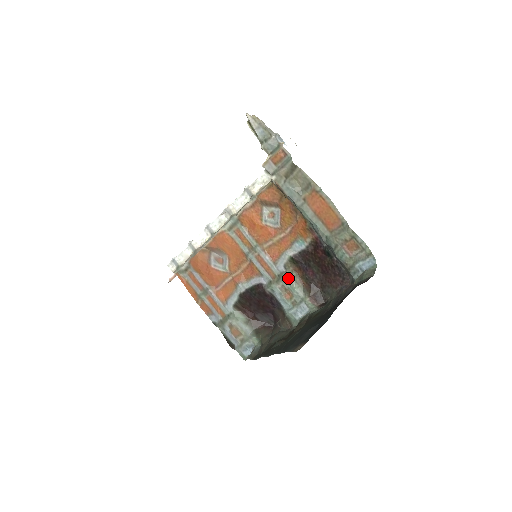
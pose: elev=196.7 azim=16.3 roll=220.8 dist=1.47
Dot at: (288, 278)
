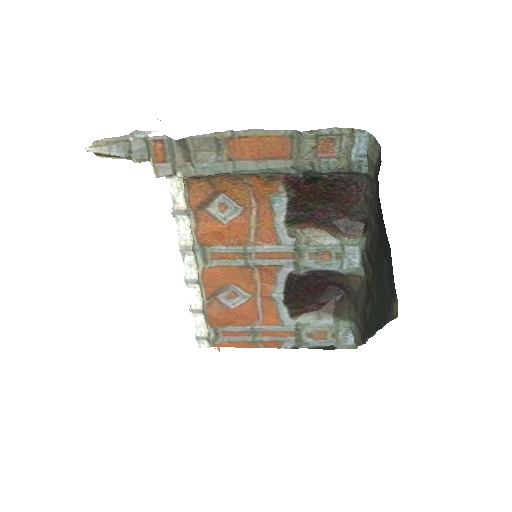
Dot at: (306, 242)
